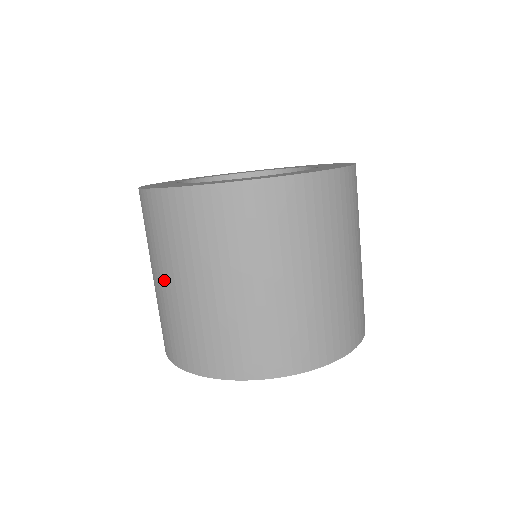
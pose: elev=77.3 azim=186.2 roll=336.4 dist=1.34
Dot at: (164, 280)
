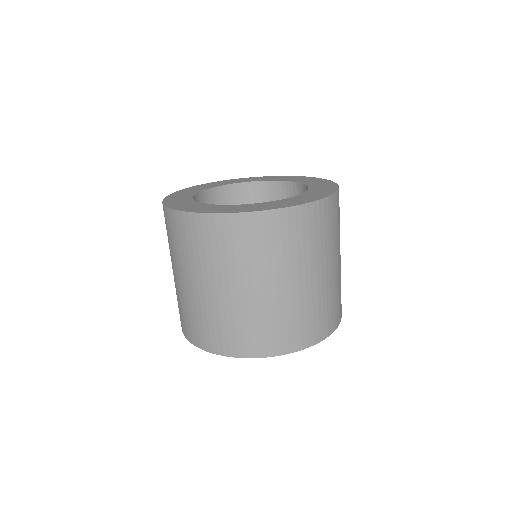
Dot at: (173, 271)
